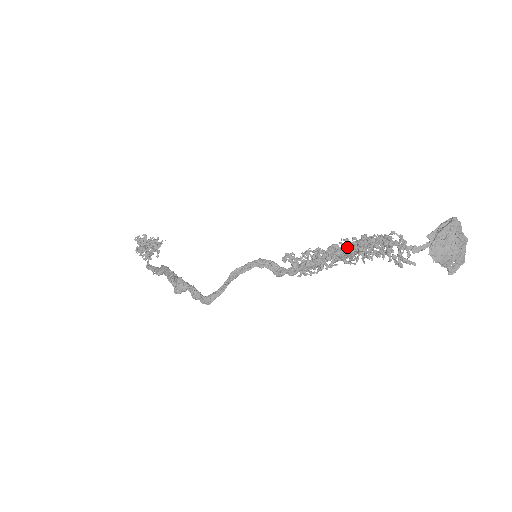
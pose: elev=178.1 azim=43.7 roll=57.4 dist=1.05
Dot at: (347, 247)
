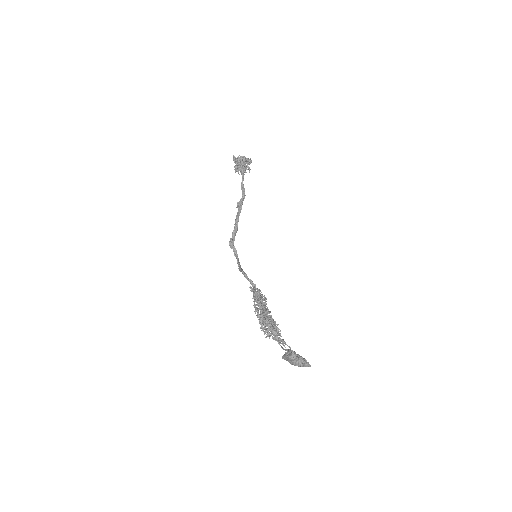
Dot at: (260, 318)
